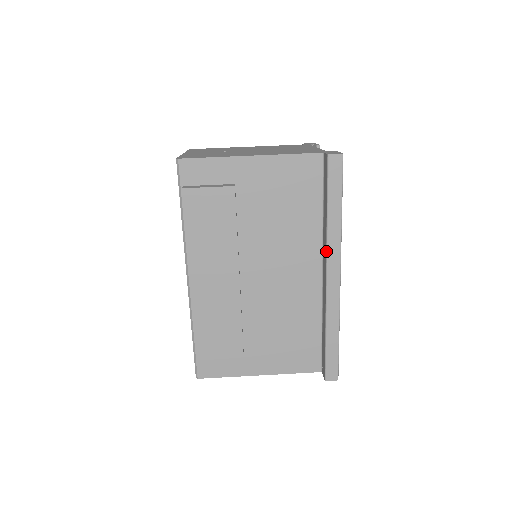
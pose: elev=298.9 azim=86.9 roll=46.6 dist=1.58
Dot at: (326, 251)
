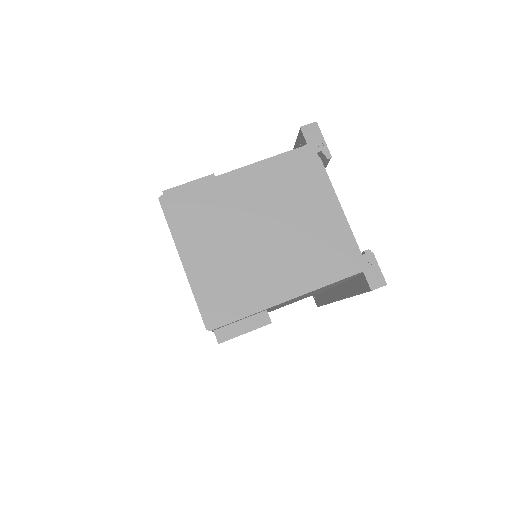
Dot at: occluded
